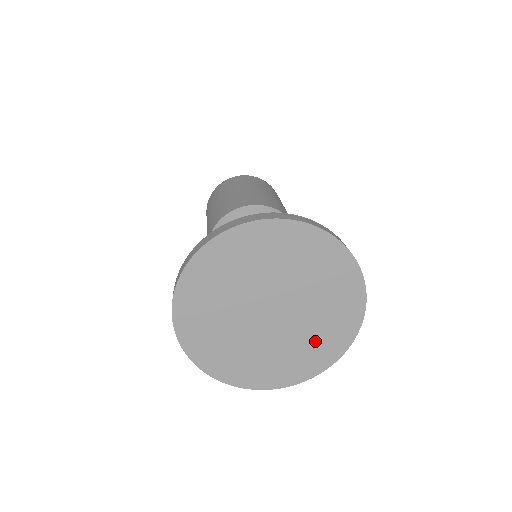
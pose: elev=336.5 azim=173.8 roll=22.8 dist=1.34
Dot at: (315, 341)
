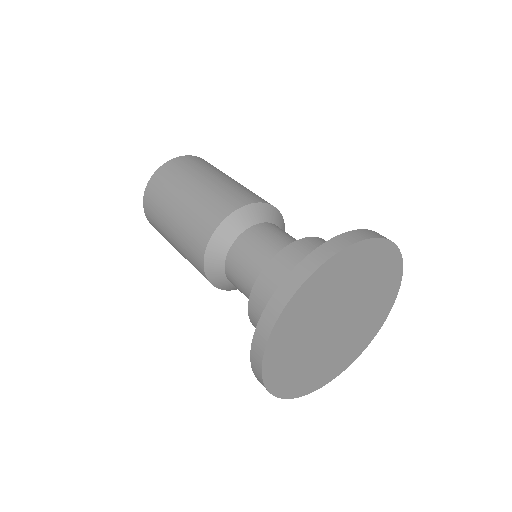
Dot at: (375, 308)
